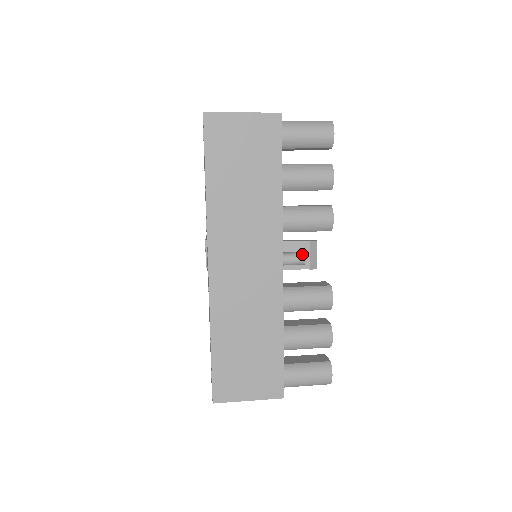
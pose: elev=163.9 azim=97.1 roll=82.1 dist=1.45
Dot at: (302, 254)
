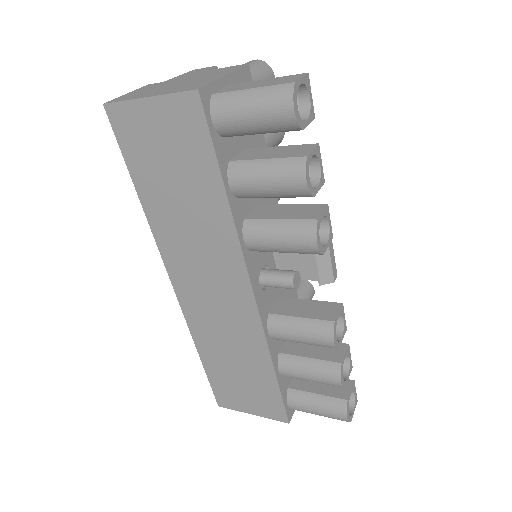
Dot at: (289, 278)
